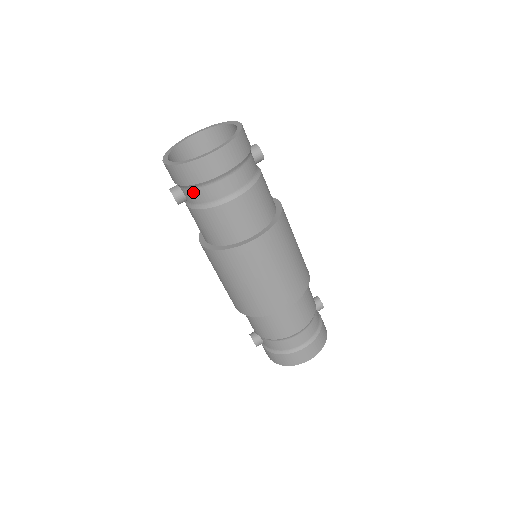
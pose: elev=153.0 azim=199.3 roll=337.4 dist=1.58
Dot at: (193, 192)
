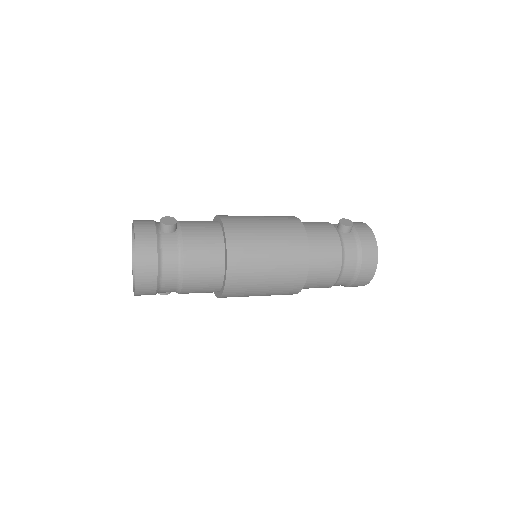
Dot at: occluded
